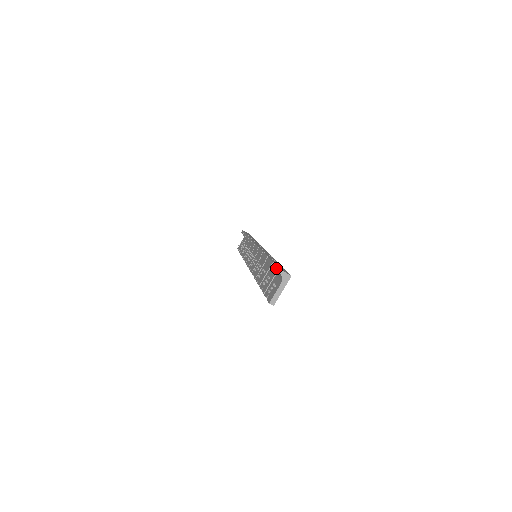
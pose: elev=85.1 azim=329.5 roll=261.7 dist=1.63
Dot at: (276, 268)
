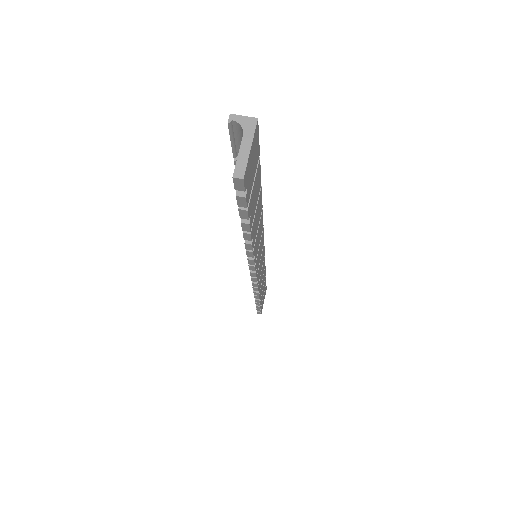
Dot at: (230, 128)
